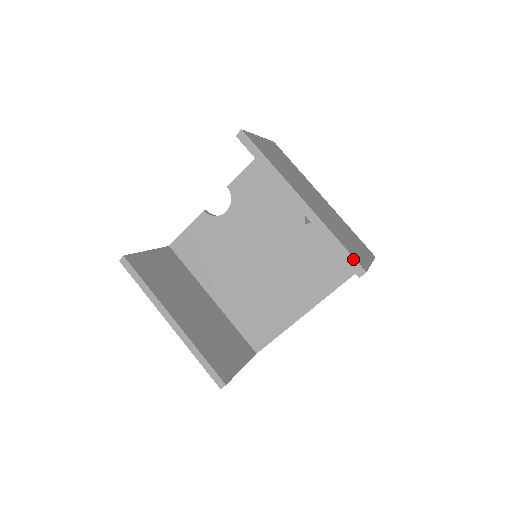
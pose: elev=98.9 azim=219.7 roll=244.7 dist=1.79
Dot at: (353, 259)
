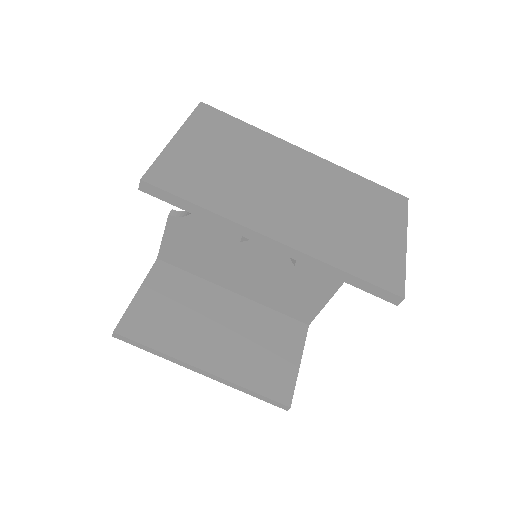
Dot at: (379, 289)
